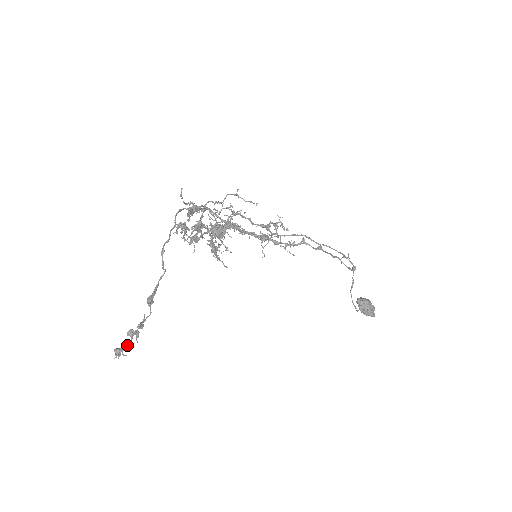
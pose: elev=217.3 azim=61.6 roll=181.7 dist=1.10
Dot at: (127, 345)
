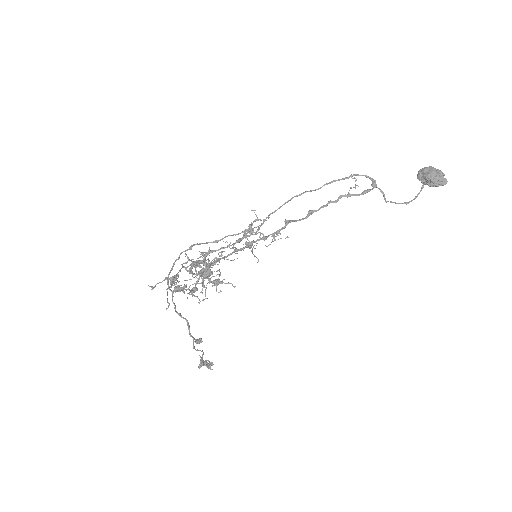
Dot at: (209, 365)
